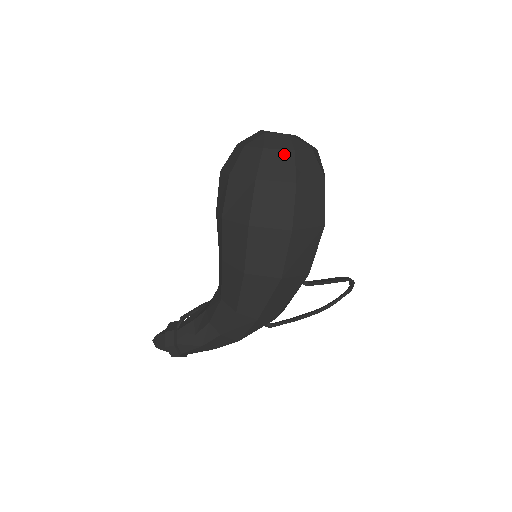
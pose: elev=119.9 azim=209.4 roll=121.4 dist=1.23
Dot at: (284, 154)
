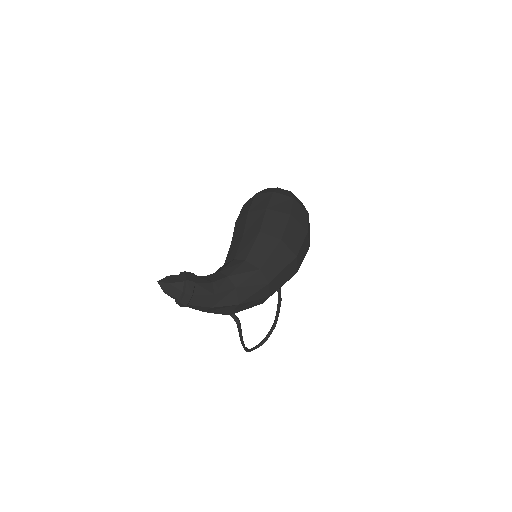
Dot at: (300, 201)
